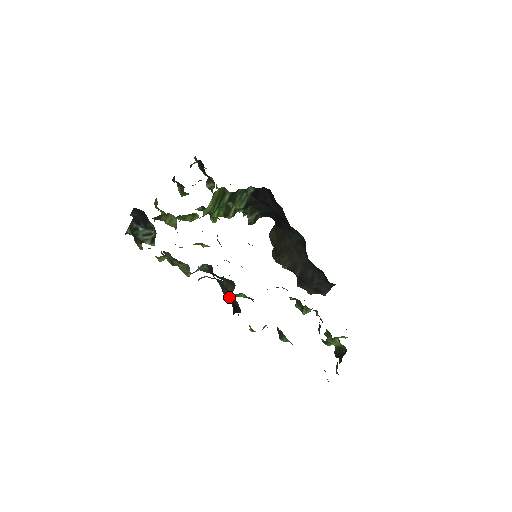
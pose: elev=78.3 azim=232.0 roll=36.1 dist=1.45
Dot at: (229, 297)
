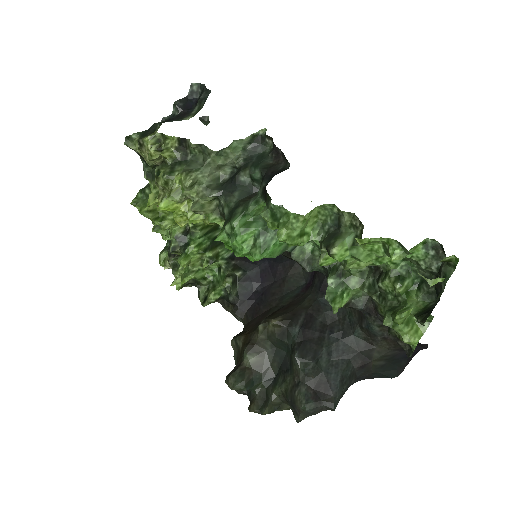
Dot at: (267, 168)
